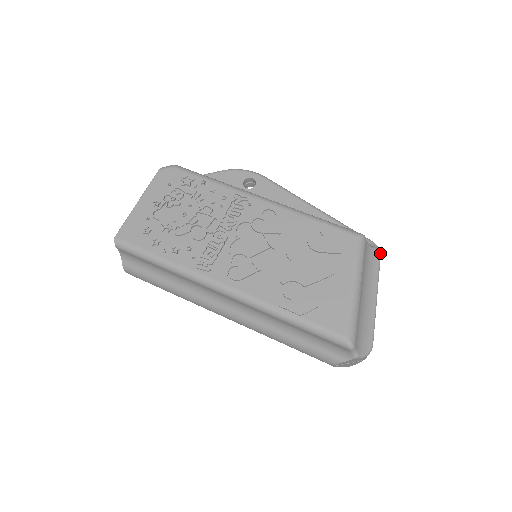
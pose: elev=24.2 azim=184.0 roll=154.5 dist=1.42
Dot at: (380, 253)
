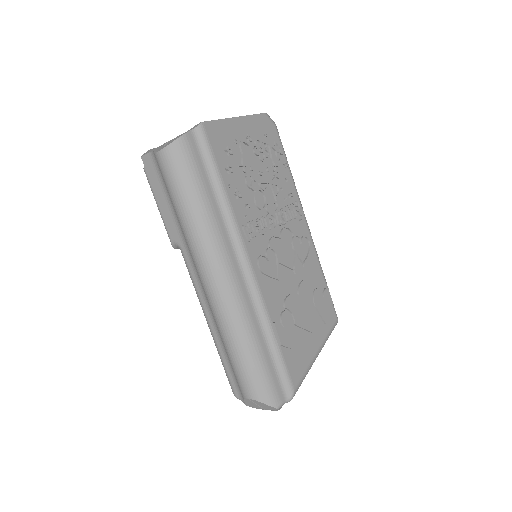
Dot at: occluded
